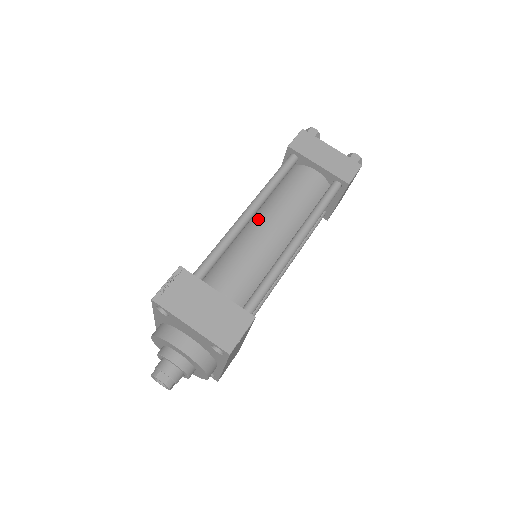
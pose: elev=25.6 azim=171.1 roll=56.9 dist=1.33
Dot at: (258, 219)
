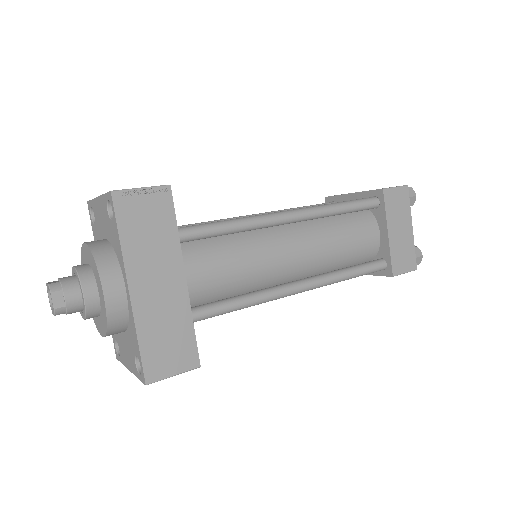
Dot at: occluded
